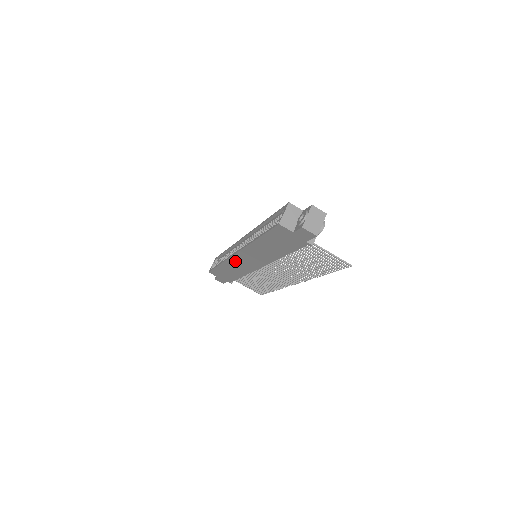
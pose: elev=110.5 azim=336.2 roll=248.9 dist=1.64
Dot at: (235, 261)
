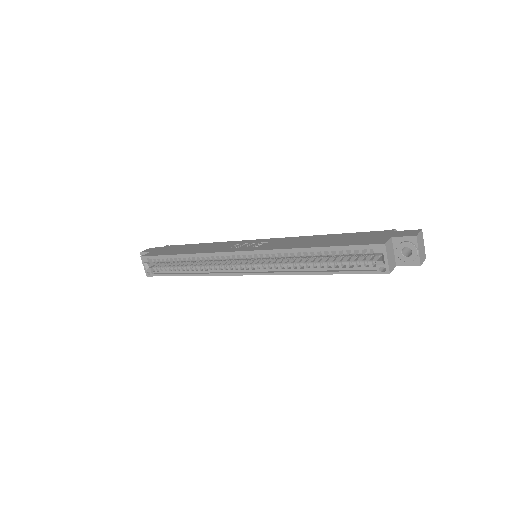
Dot at: occluded
